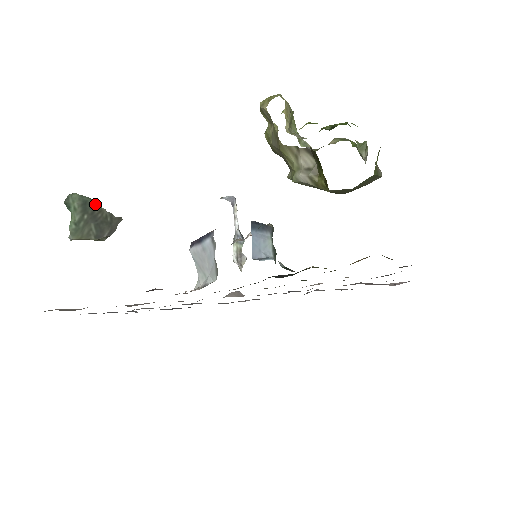
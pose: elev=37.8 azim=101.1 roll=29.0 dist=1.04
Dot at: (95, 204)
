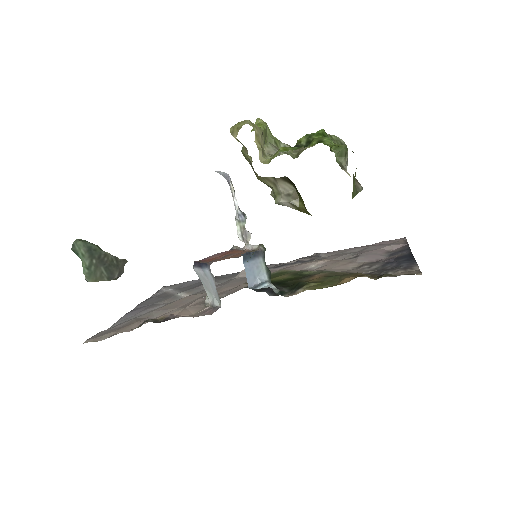
Dot at: (99, 249)
